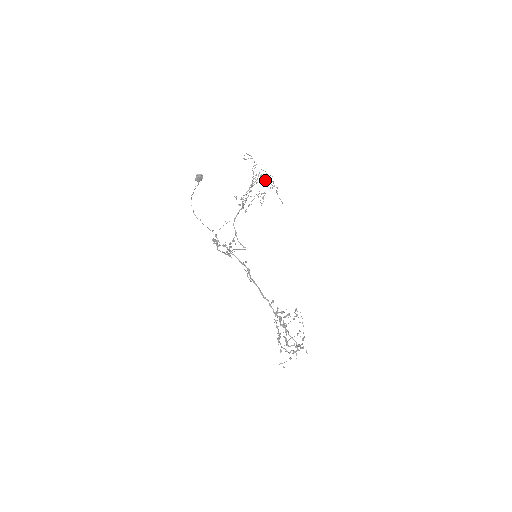
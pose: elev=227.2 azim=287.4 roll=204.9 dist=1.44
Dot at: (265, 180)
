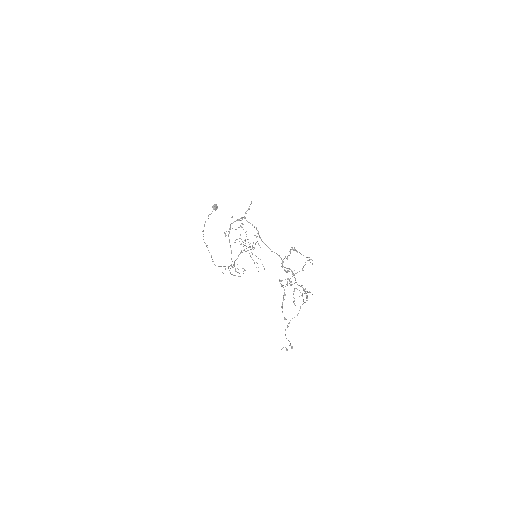
Dot at: (251, 252)
